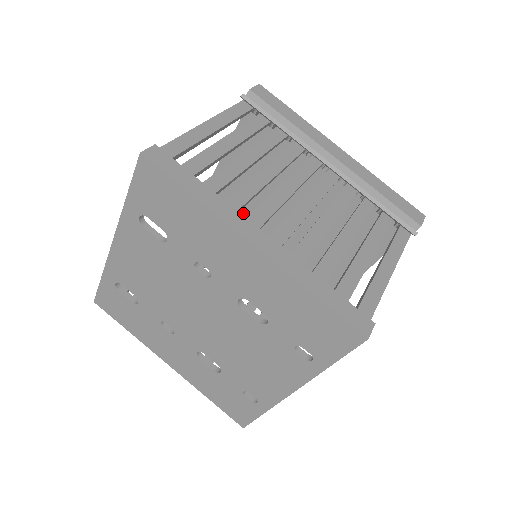
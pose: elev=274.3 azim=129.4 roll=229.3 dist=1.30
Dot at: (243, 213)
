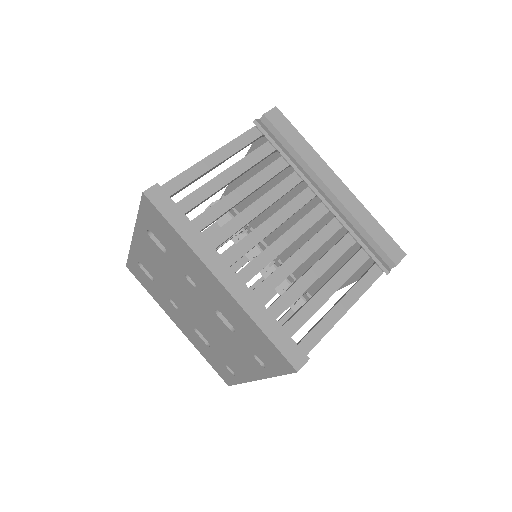
Dot at: occluded
